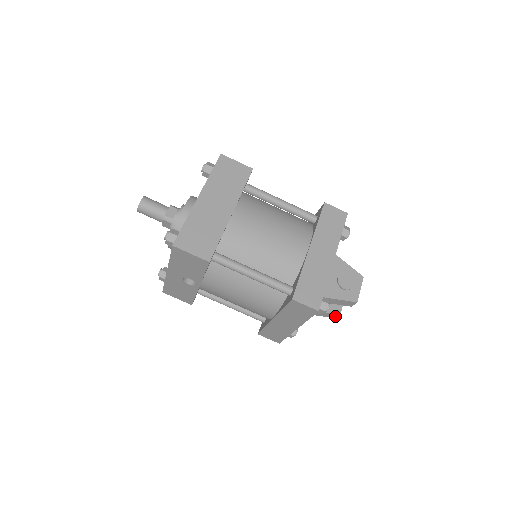
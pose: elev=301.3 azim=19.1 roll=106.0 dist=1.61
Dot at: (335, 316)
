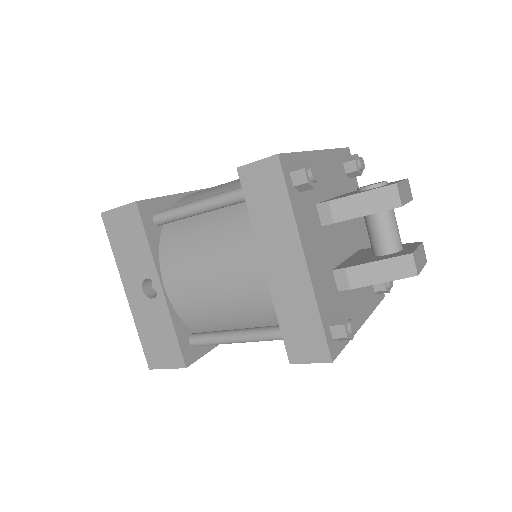
Dot at: (410, 267)
